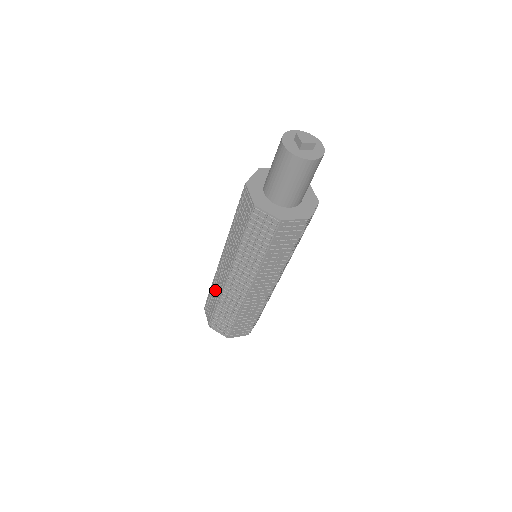
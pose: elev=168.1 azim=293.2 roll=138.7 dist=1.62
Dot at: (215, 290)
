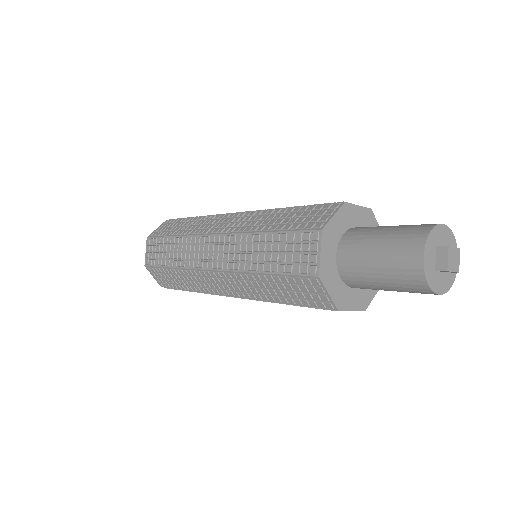
Dot at: (178, 250)
